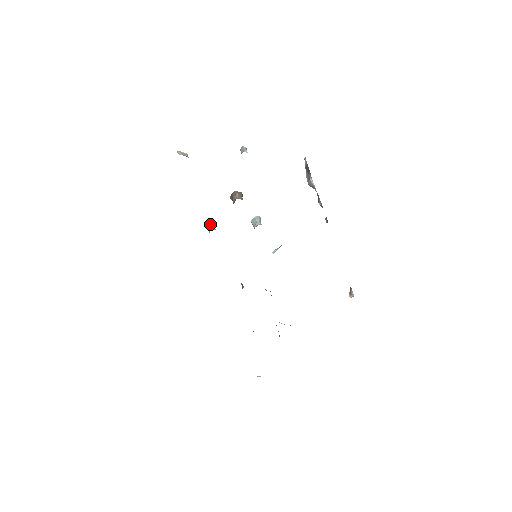
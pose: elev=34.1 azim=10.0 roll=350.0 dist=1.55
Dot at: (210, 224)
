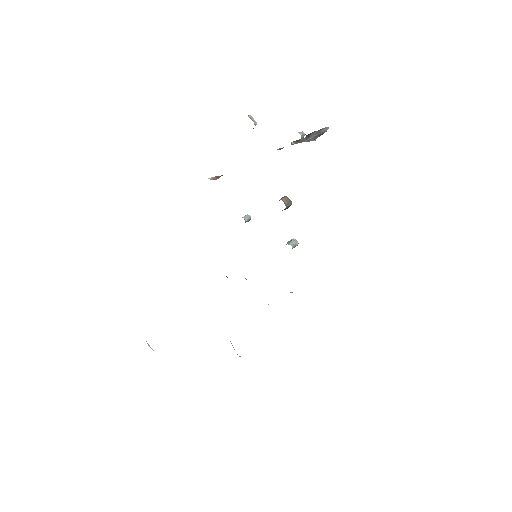
Dot at: occluded
